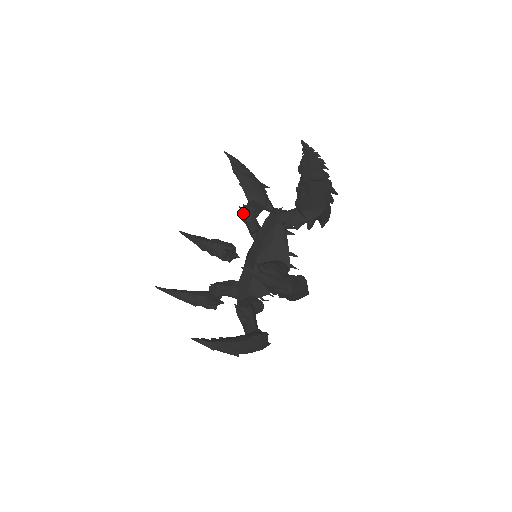
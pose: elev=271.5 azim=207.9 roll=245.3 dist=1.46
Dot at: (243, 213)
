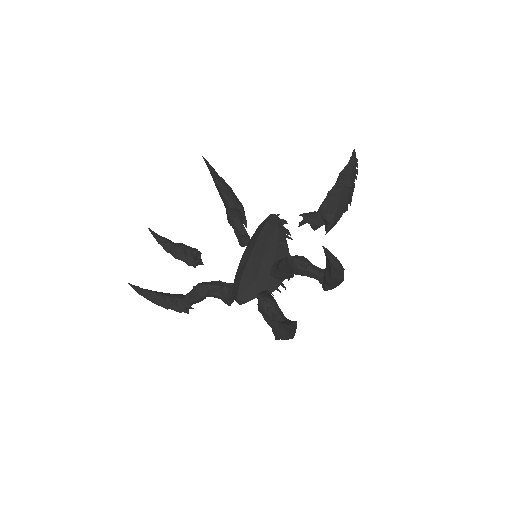
Dot at: (233, 216)
